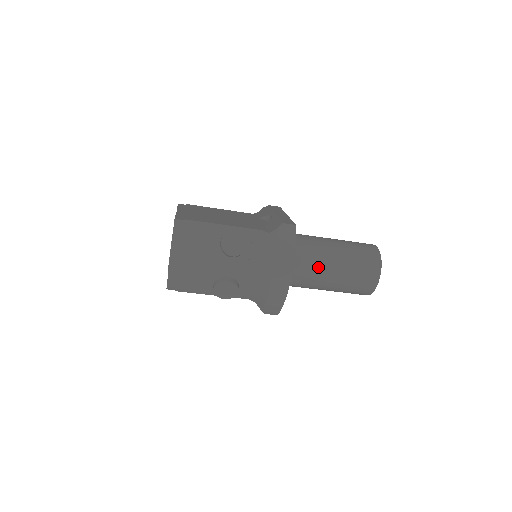
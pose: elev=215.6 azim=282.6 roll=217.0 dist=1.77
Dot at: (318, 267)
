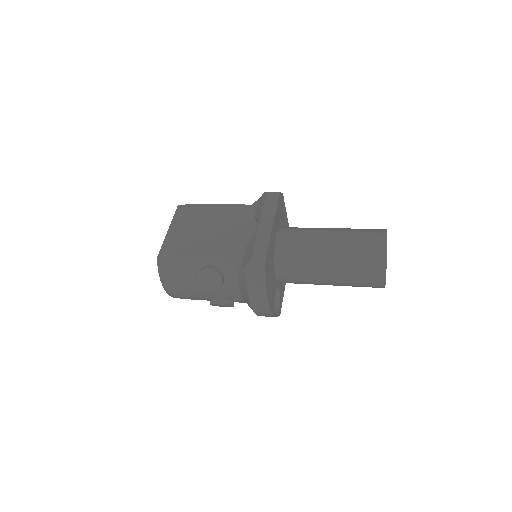
Dot at: (311, 276)
